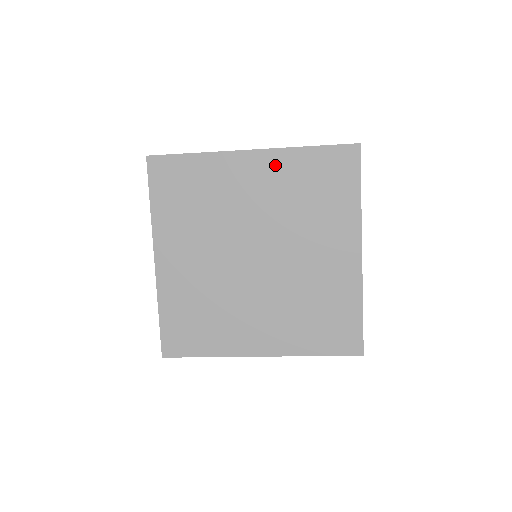
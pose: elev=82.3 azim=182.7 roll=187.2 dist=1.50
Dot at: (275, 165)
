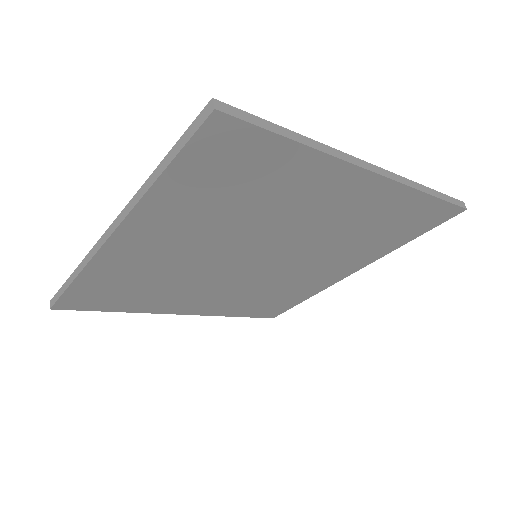
Dot at: (378, 198)
